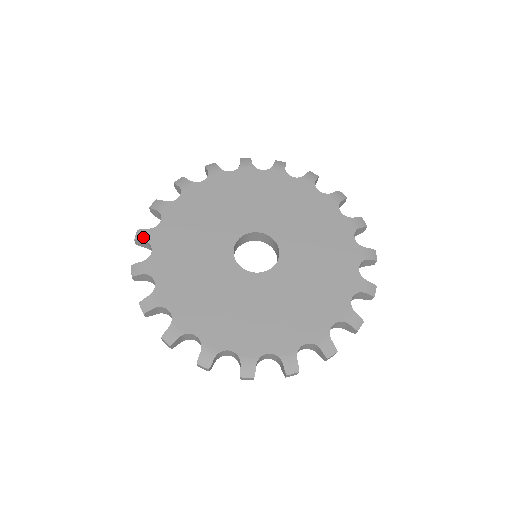
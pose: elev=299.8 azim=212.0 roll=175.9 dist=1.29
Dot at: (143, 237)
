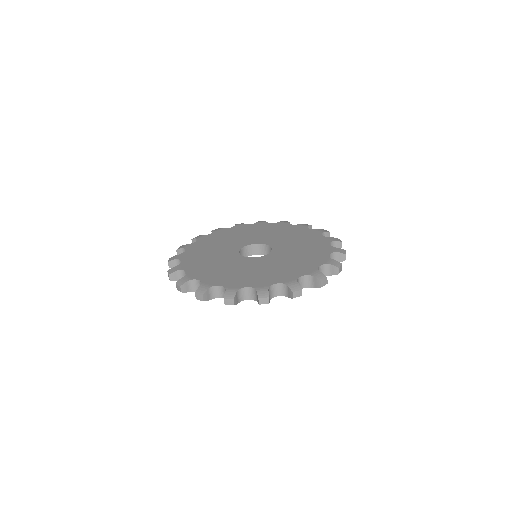
Dot at: (174, 270)
